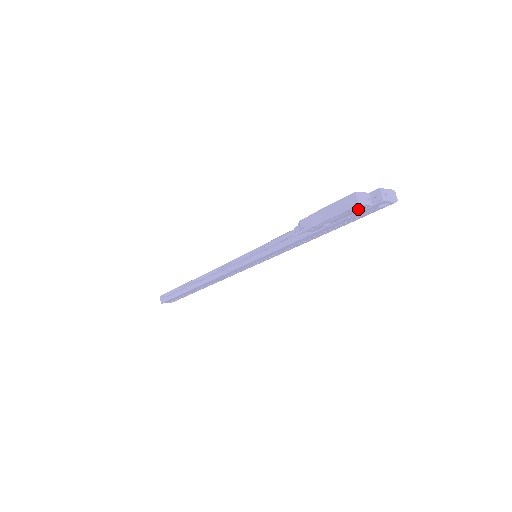
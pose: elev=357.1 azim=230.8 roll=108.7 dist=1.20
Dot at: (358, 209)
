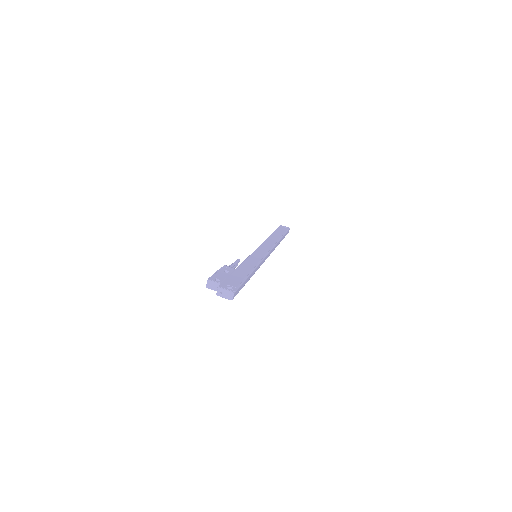
Dot at: occluded
